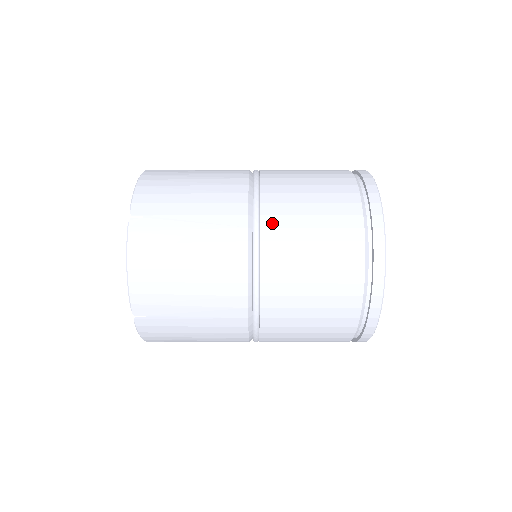
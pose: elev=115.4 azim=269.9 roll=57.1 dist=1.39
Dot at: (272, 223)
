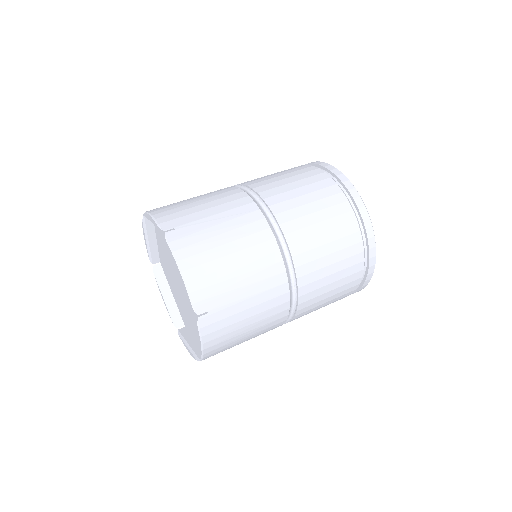
Dot at: (275, 201)
